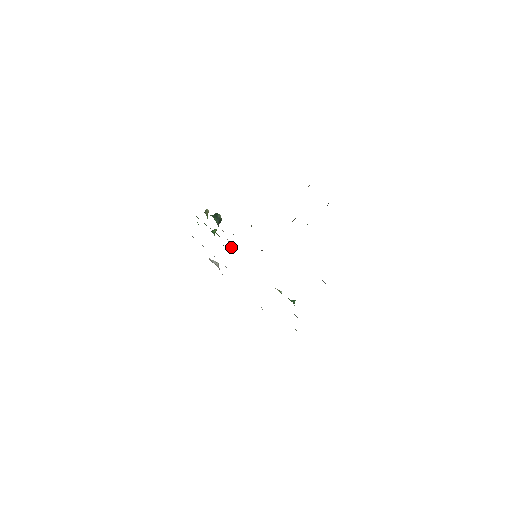
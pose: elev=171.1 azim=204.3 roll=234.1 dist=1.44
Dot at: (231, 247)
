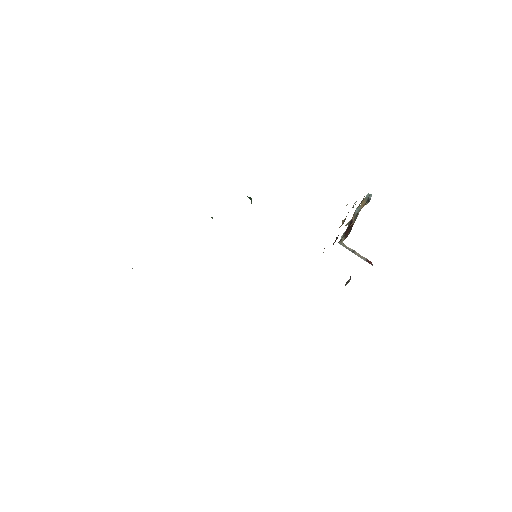
Dot at: occluded
